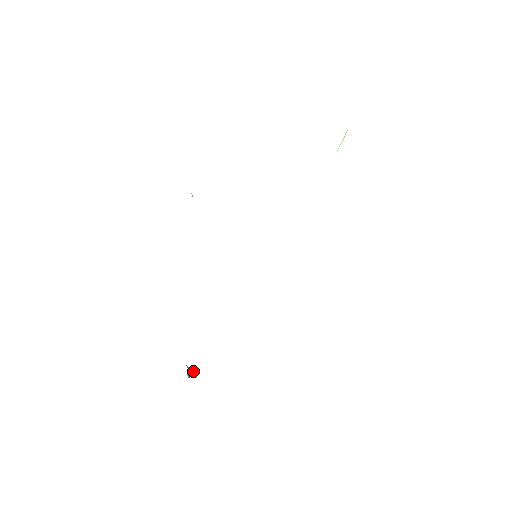
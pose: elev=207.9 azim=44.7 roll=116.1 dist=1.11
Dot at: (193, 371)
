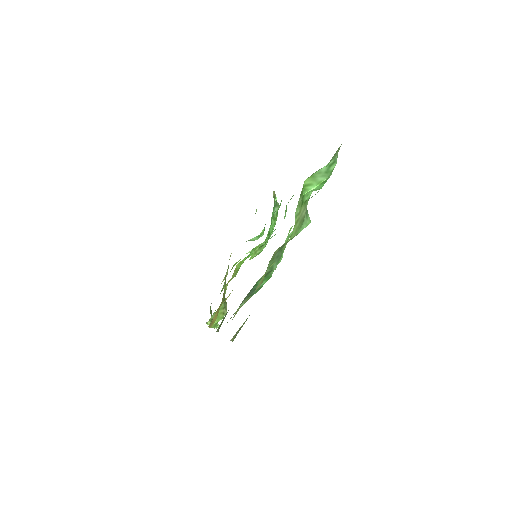
Dot at: occluded
